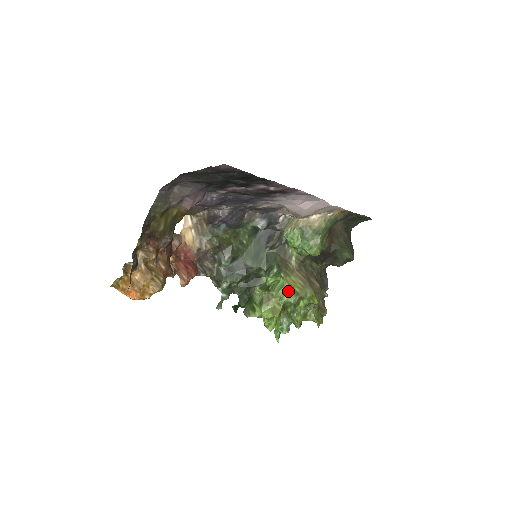
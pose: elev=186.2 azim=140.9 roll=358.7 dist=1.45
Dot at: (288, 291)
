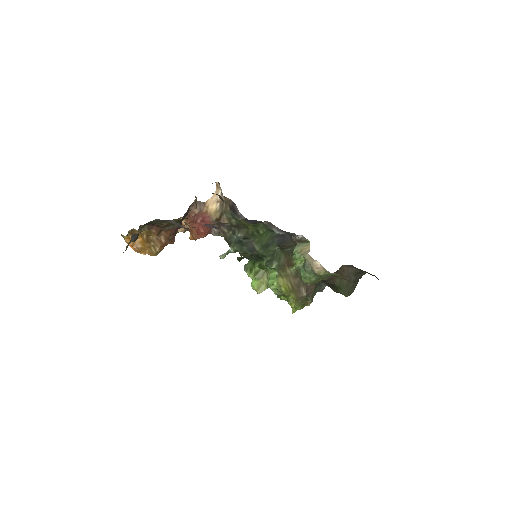
Dot at: (276, 285)
